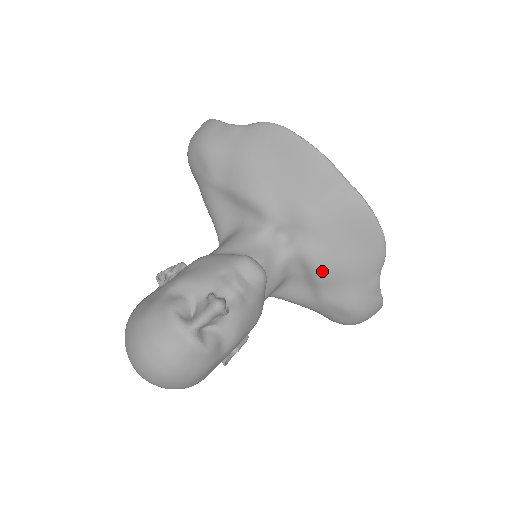
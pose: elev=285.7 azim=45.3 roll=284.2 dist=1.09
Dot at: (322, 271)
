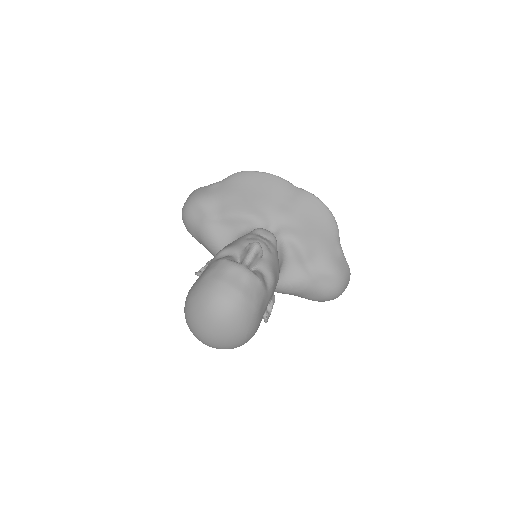
Dot at: (305, 245)
